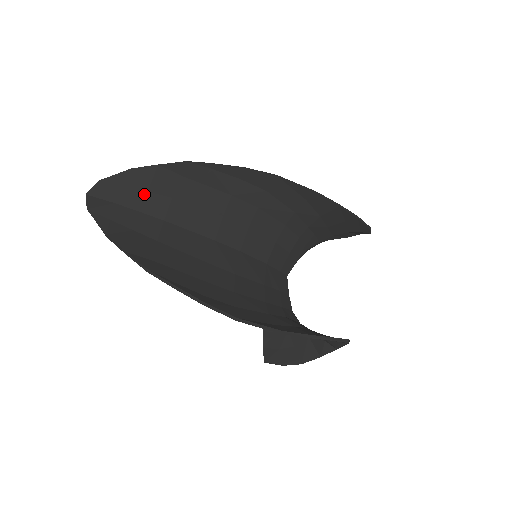
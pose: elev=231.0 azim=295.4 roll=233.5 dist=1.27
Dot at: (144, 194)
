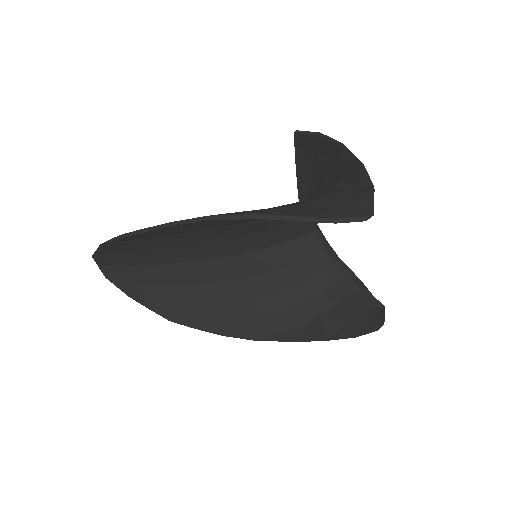
Dot at: (126, 256)
